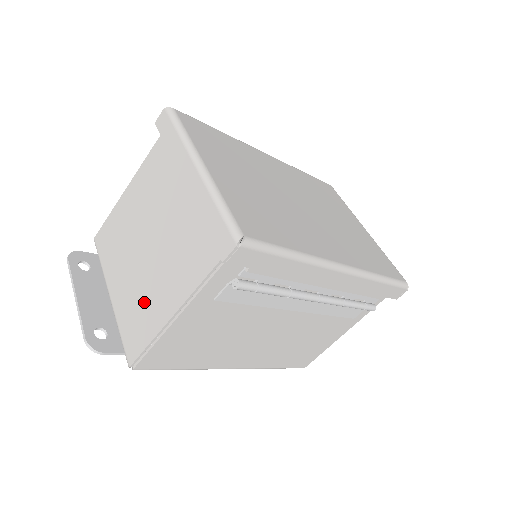
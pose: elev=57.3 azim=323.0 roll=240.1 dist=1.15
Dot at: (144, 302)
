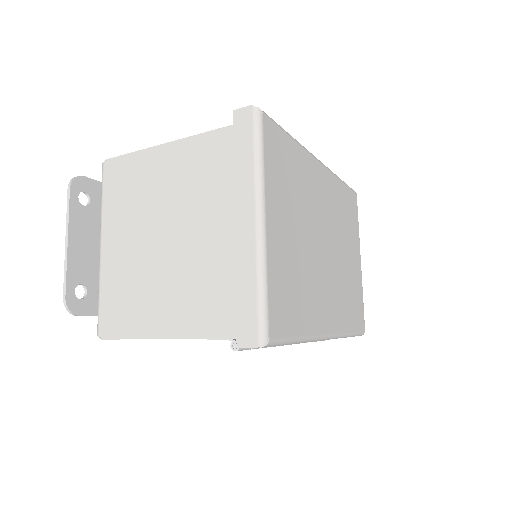
Dot at: (138, 292)
